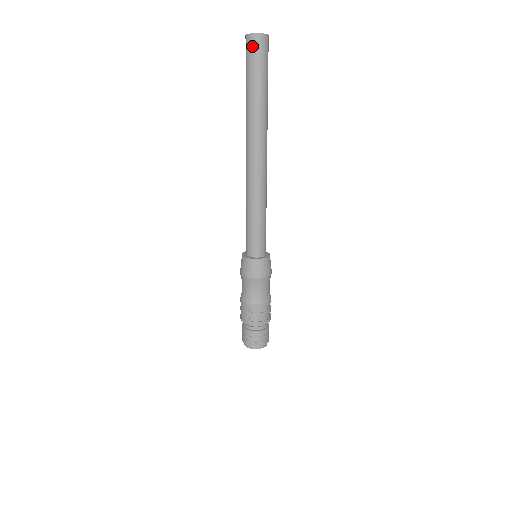
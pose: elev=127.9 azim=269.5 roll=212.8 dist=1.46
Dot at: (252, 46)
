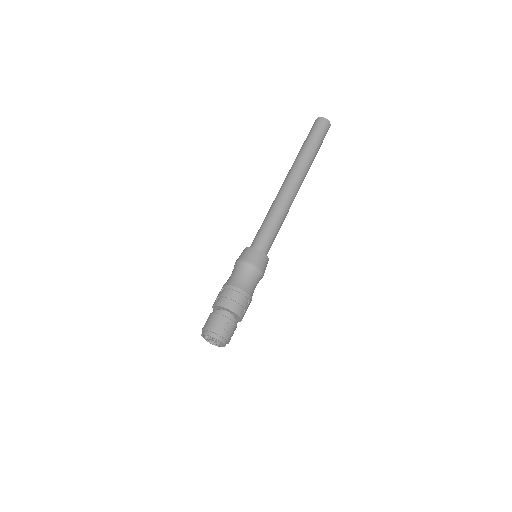
Dot at: (314, 124)
